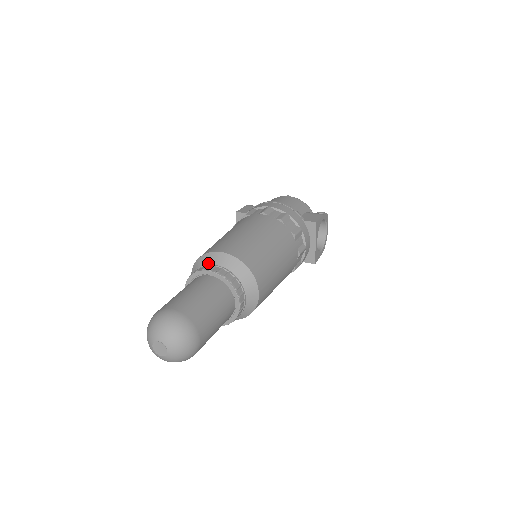
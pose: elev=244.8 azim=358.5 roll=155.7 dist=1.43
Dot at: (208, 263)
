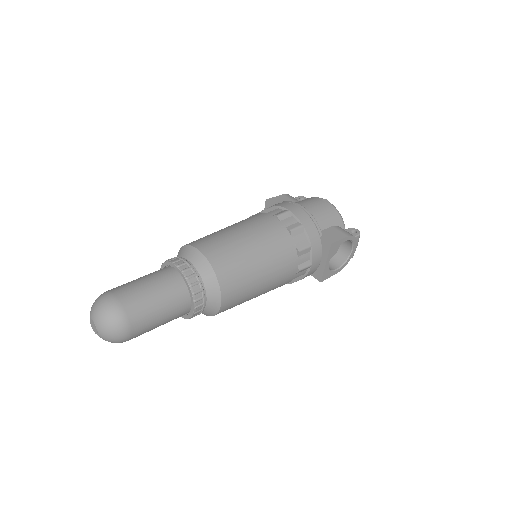
Dot at: (185, 256)
